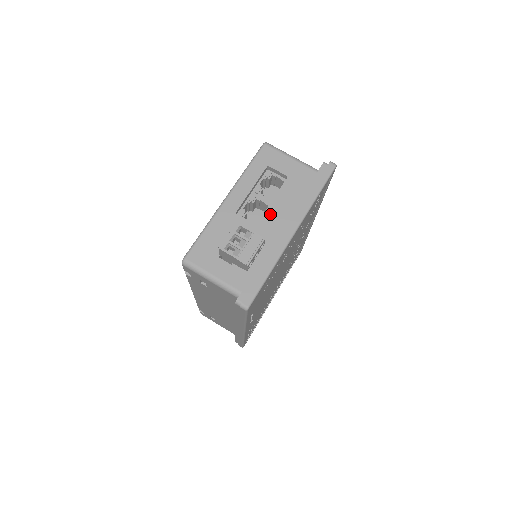
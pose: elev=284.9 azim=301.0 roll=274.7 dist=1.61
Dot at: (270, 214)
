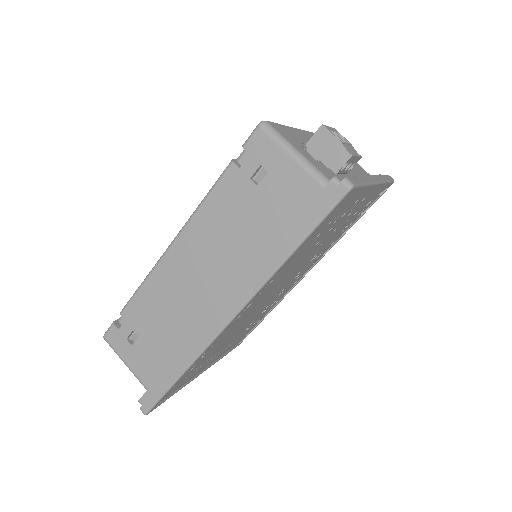
Dot at: occluded
